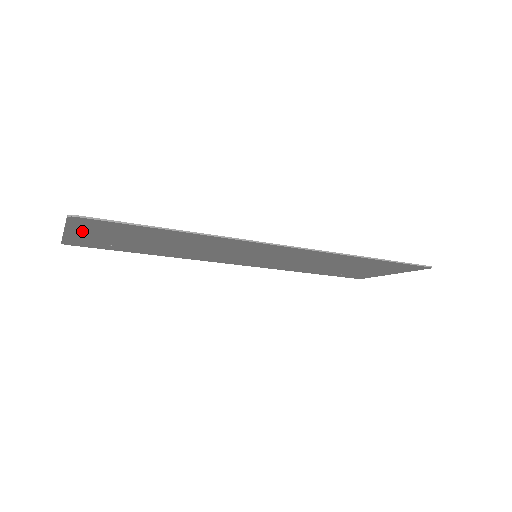
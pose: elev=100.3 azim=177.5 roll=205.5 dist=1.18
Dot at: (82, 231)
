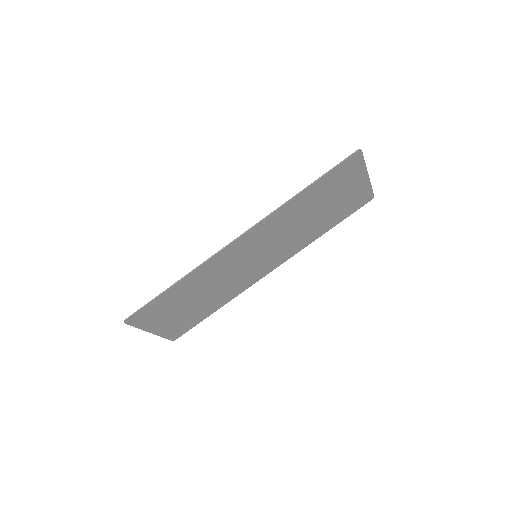
Dot at: (153, 325)
